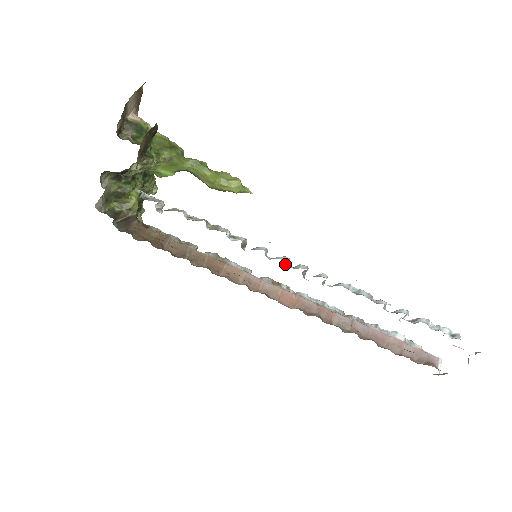
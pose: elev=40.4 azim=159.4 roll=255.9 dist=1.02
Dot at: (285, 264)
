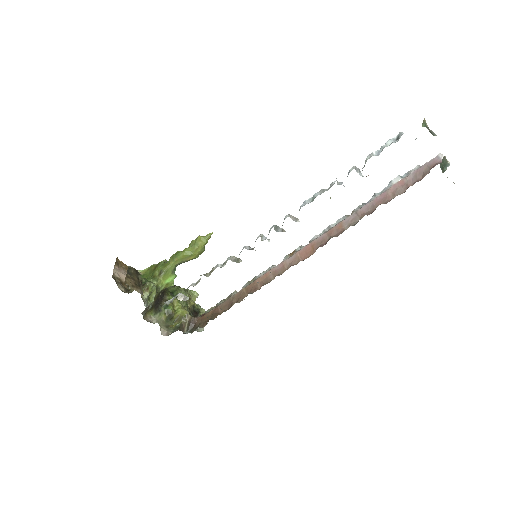
Dot at: (263, 240)
